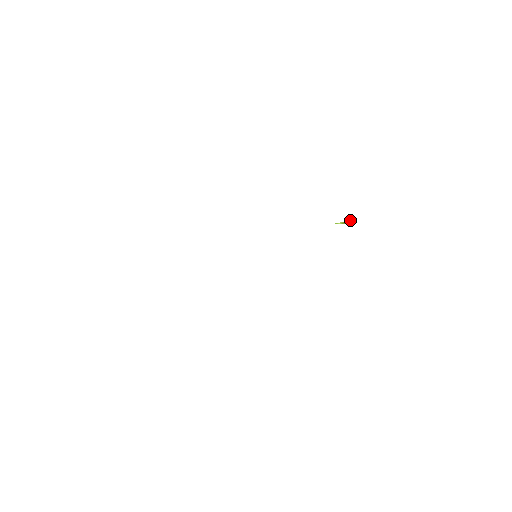
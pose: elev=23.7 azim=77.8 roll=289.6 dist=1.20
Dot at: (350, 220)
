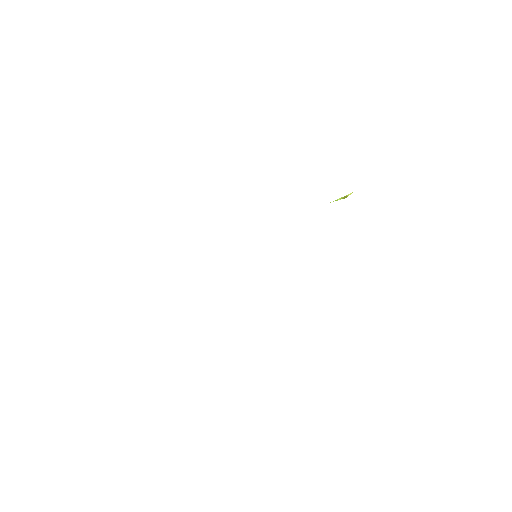
Dot at: (352, 192)
